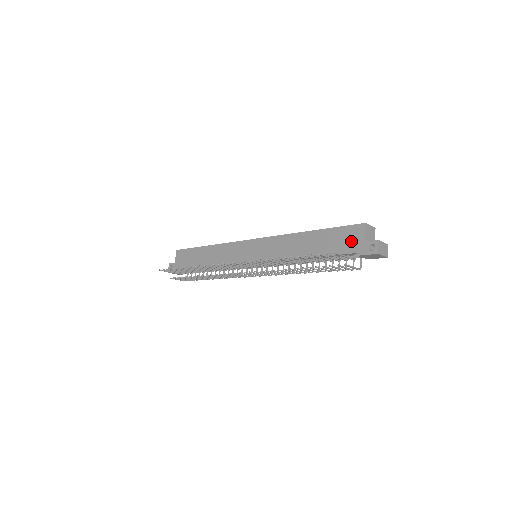
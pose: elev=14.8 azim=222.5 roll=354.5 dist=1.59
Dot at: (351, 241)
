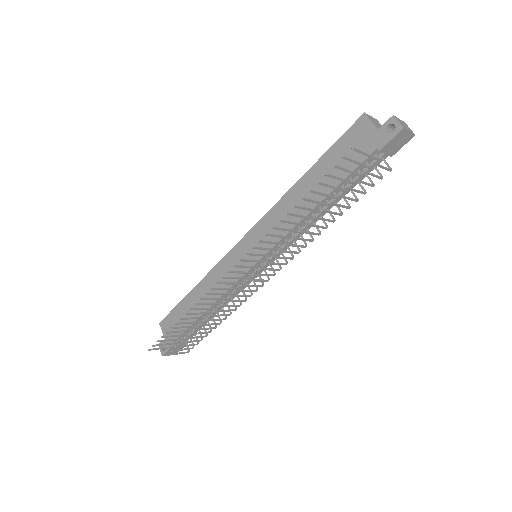
Dot at: (360, 143)
